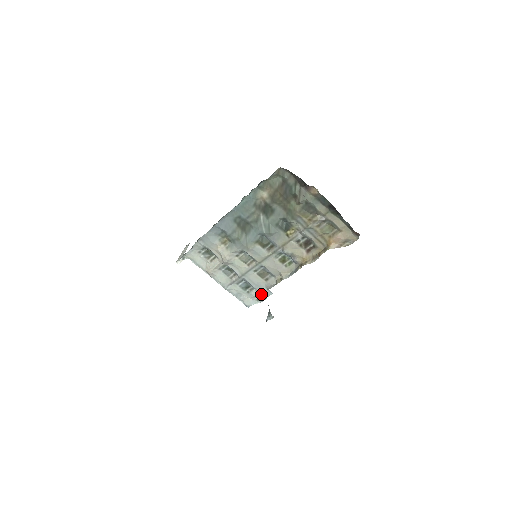
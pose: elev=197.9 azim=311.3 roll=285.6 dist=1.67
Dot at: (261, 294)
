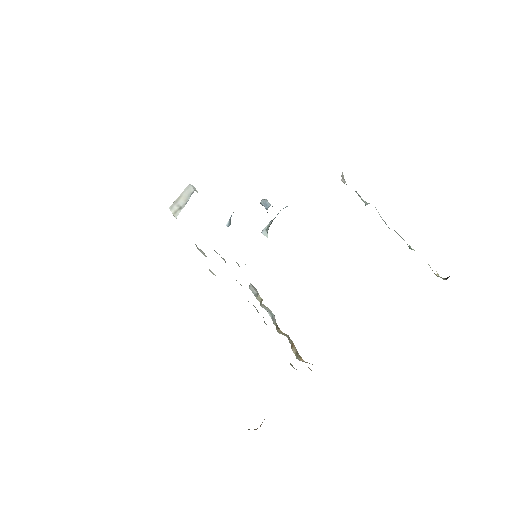
Dot at: occluded
